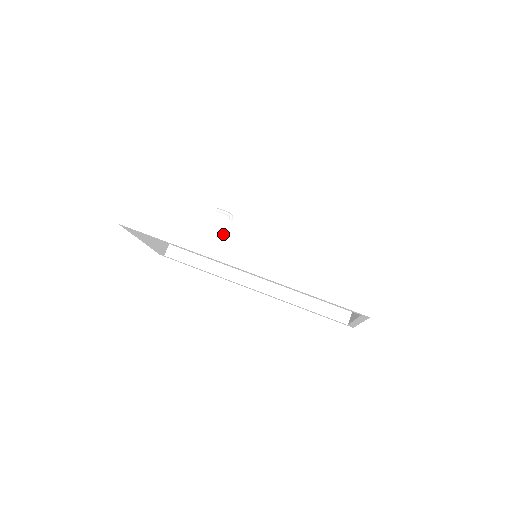
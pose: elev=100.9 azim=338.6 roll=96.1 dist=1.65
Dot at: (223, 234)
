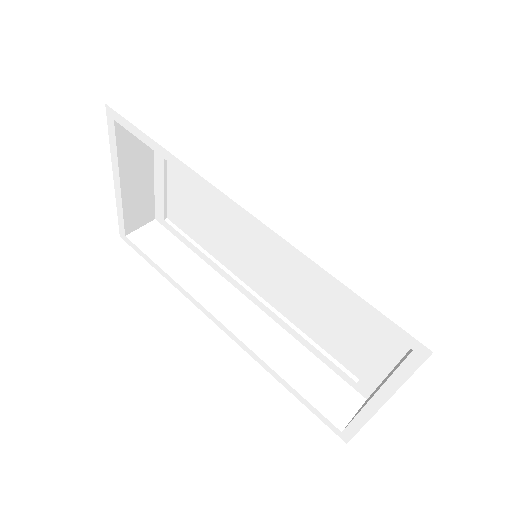
Dot at: (240, 166)
